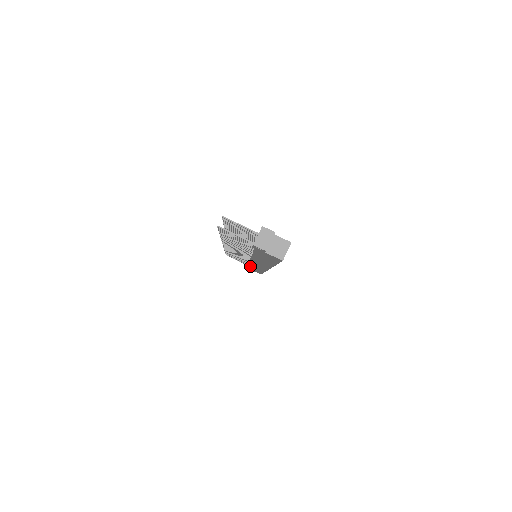
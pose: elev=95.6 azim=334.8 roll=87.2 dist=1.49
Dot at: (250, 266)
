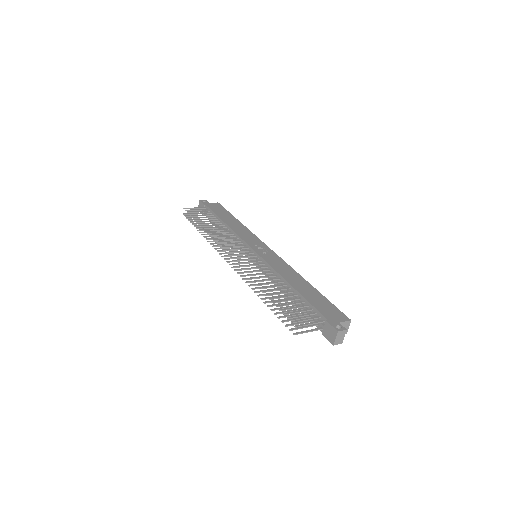
Dot at: occluded
